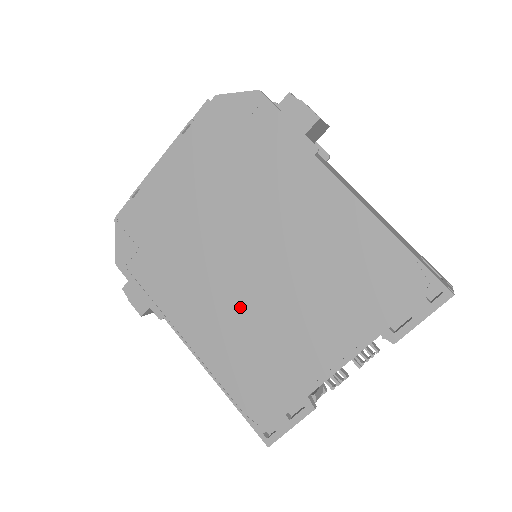
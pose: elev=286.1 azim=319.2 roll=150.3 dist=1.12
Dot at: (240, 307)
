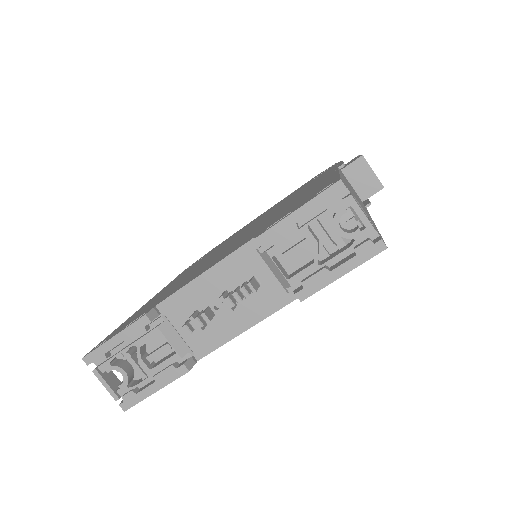
Dot at: occluded
